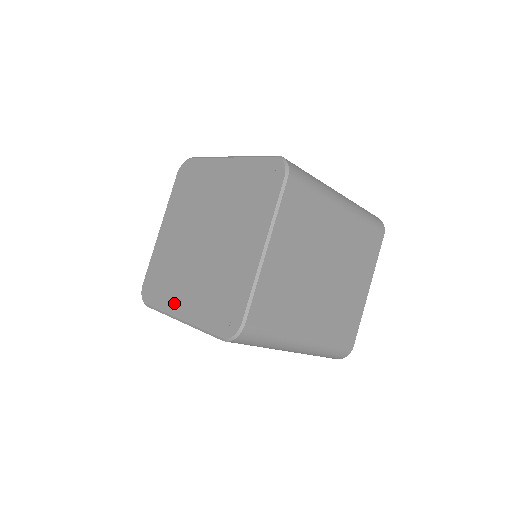
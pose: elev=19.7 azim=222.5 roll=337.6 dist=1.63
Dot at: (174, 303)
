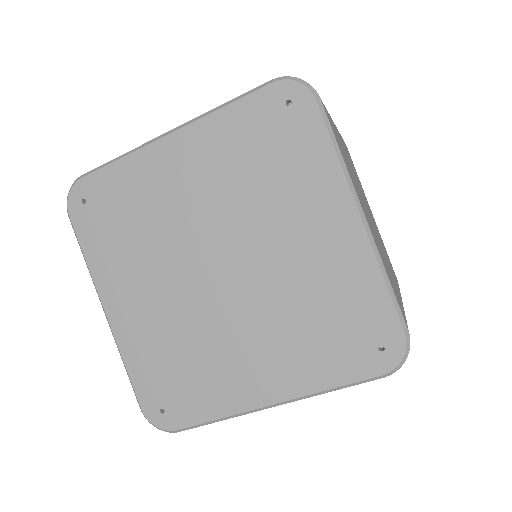
Dot at: (239, 392)
